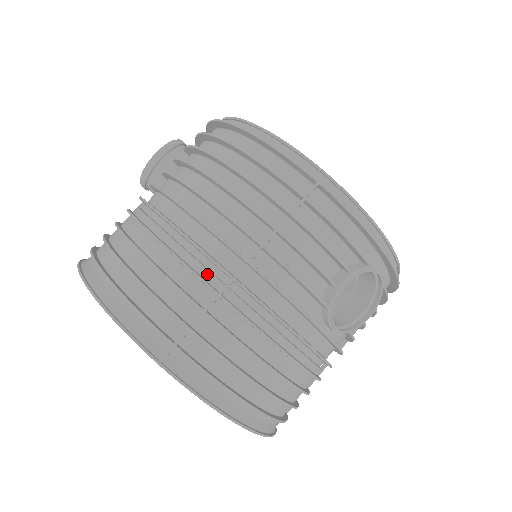
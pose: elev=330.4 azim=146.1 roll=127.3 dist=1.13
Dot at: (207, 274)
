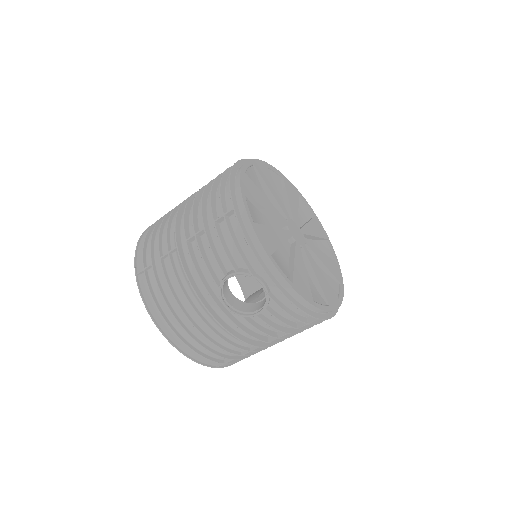
Dot at: (173, 240)
